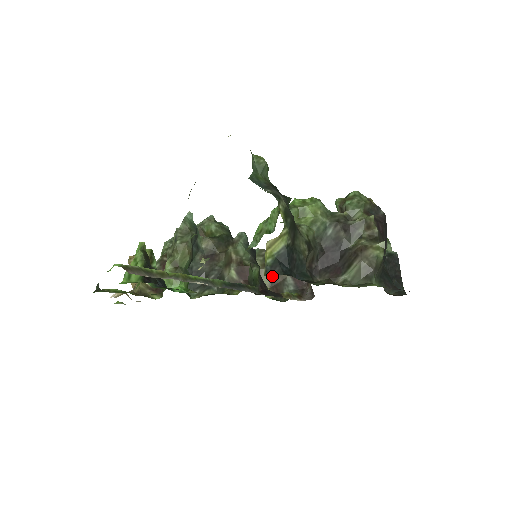
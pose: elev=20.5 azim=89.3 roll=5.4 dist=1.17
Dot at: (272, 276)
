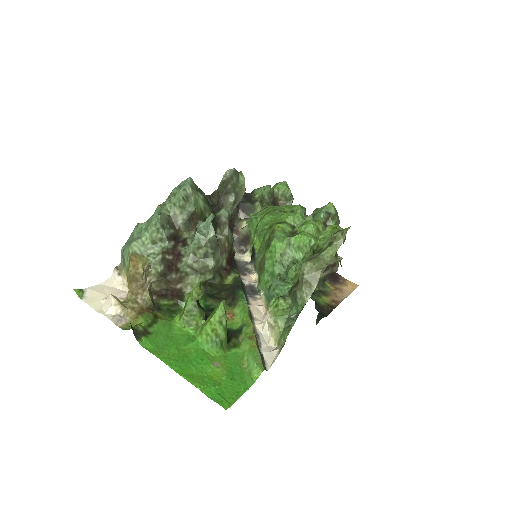
Dot at: occluded
